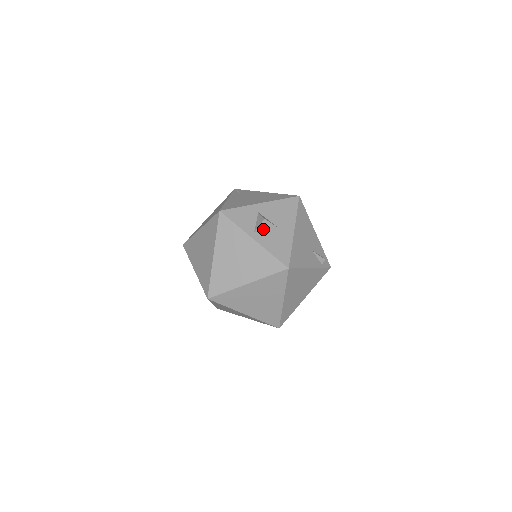
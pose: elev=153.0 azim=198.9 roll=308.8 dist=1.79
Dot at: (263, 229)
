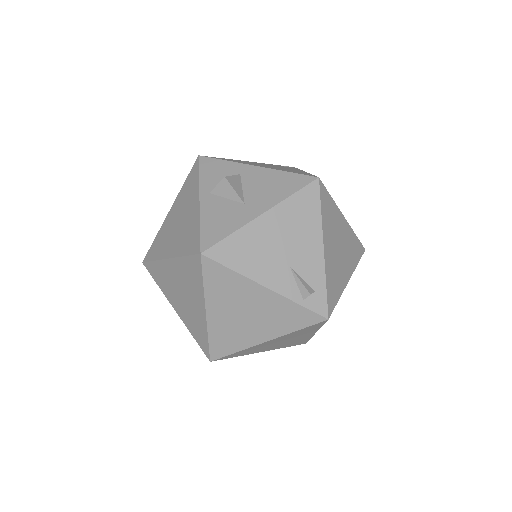
Dot at: (222, 193)
